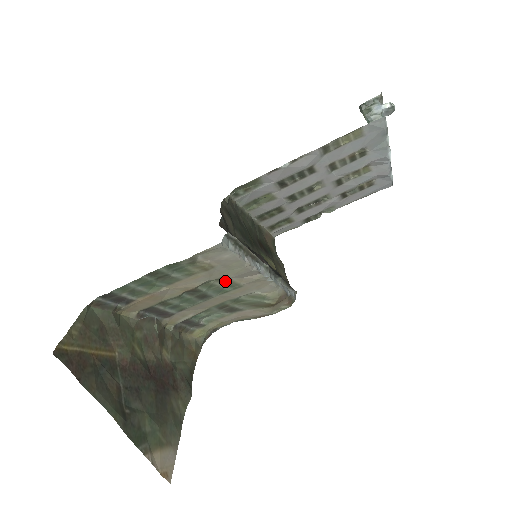
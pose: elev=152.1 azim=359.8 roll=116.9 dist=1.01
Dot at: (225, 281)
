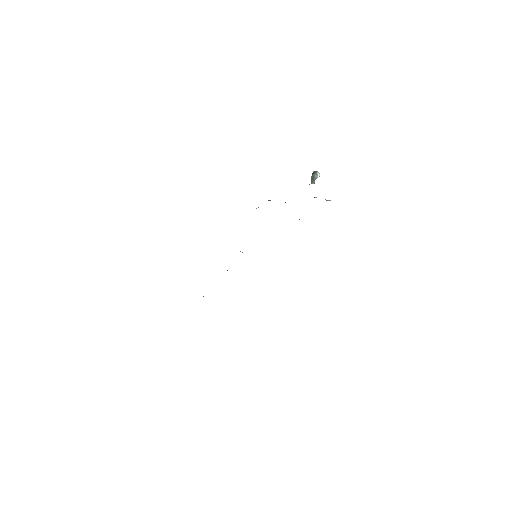
Dot at: occluded
